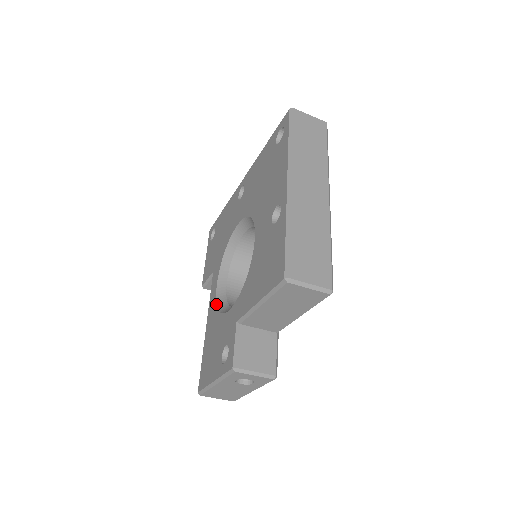
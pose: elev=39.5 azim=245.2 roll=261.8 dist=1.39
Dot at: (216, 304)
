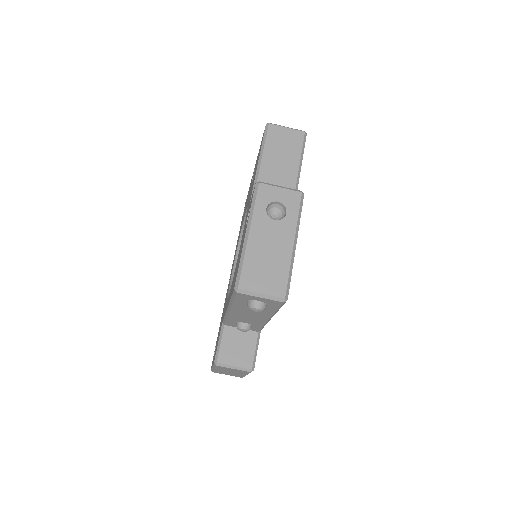
Dot at: occluded
